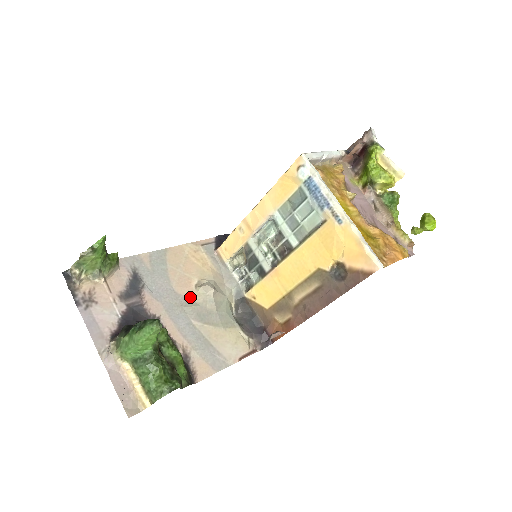
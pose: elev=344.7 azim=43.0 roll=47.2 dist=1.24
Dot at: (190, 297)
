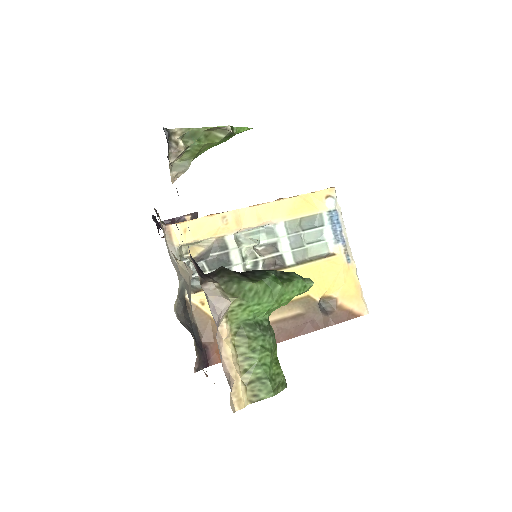
Dot at: (179, 269)
